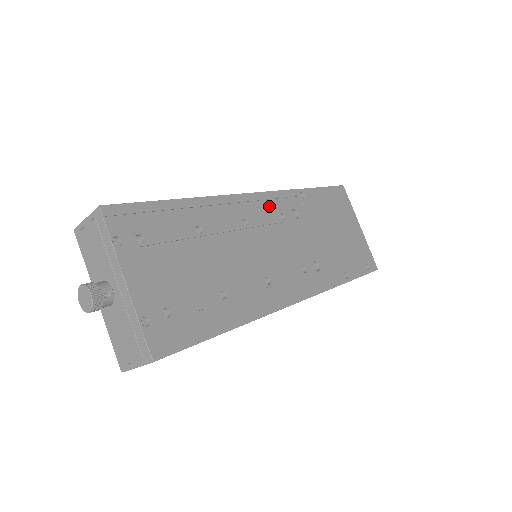
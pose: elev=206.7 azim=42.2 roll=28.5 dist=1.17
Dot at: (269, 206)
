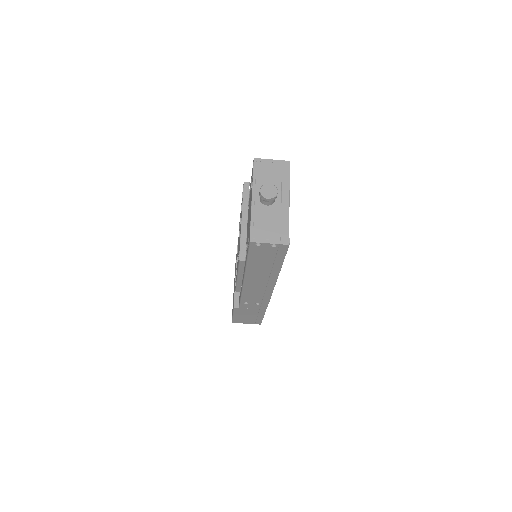
Dot at: occluded
